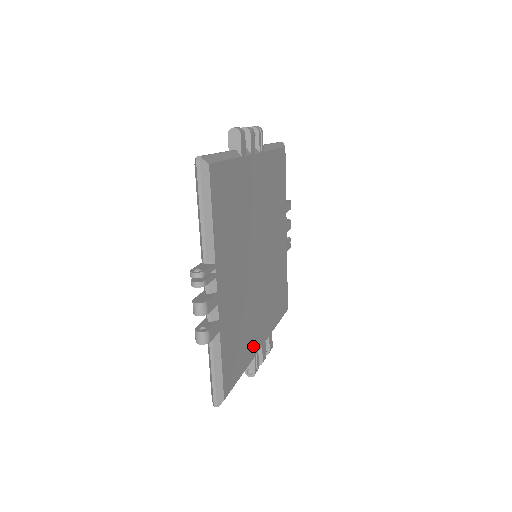
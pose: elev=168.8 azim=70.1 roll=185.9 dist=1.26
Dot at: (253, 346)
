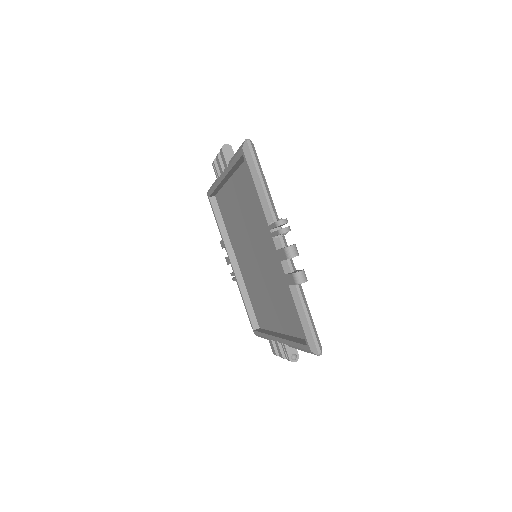
Dot at: occluded
